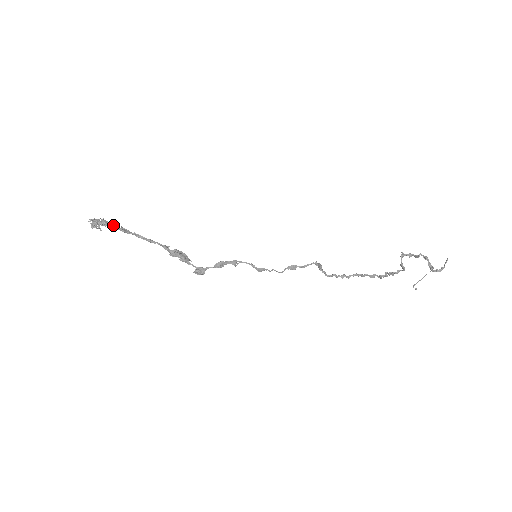
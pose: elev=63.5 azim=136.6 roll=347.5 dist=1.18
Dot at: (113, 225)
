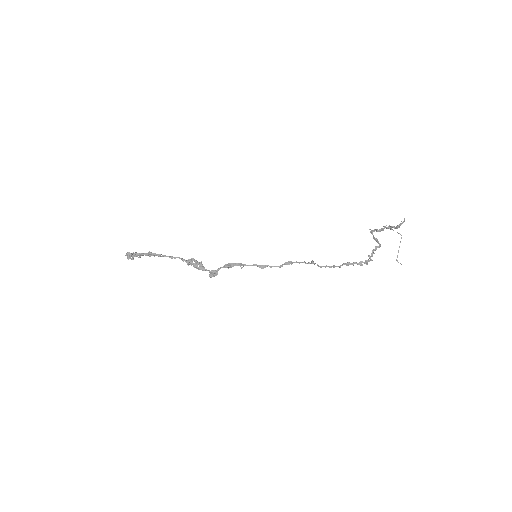
Dot at: (143, 253)
